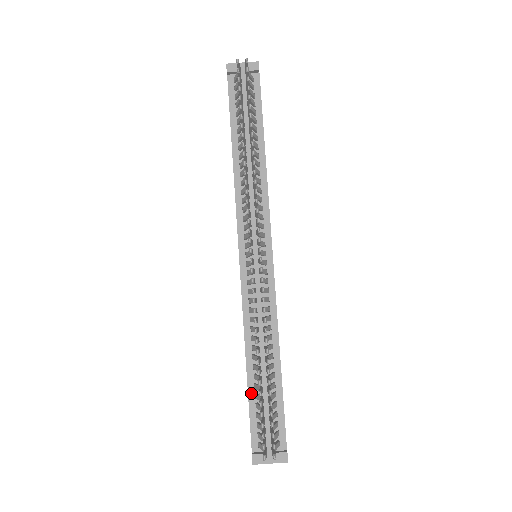
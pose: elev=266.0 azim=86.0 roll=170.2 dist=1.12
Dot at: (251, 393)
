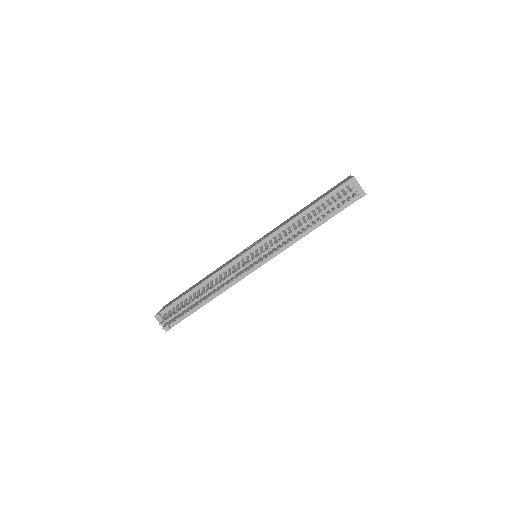
Dot at: (186, 296)
